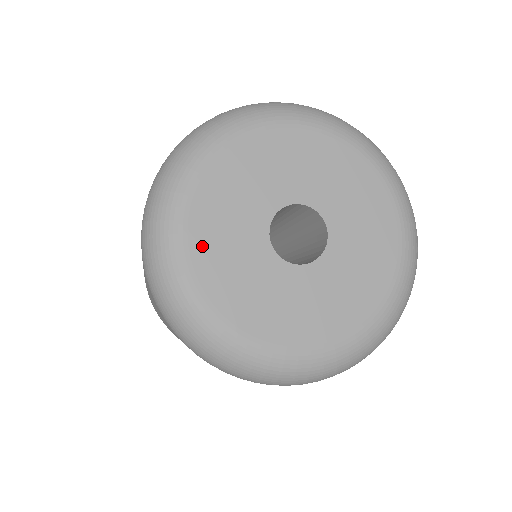
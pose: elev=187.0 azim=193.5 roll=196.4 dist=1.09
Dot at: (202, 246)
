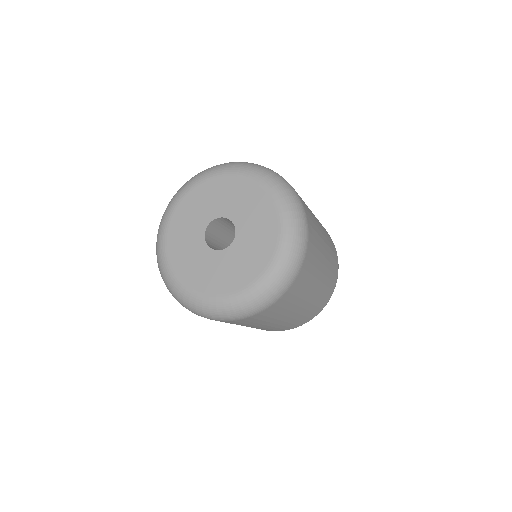
Dot at: (178, 265)
